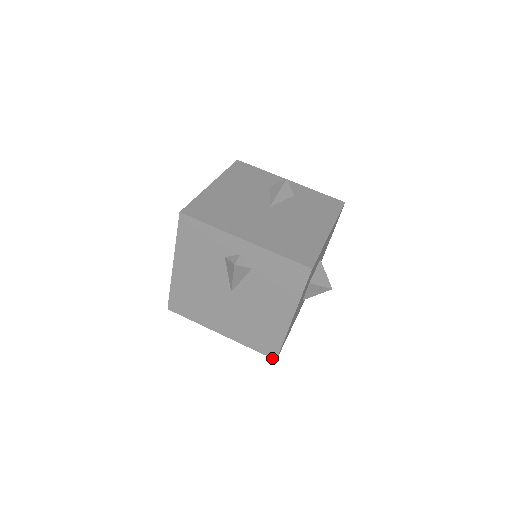
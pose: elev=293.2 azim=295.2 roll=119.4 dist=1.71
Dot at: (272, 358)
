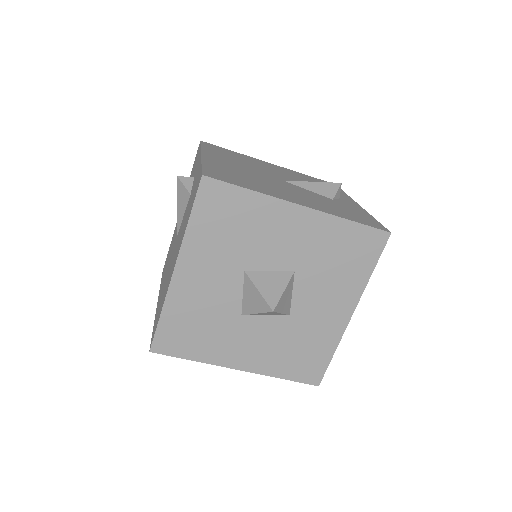
Dot at: (150, 347)
